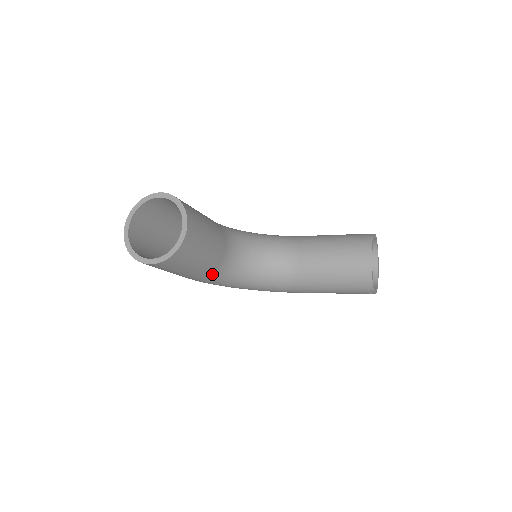
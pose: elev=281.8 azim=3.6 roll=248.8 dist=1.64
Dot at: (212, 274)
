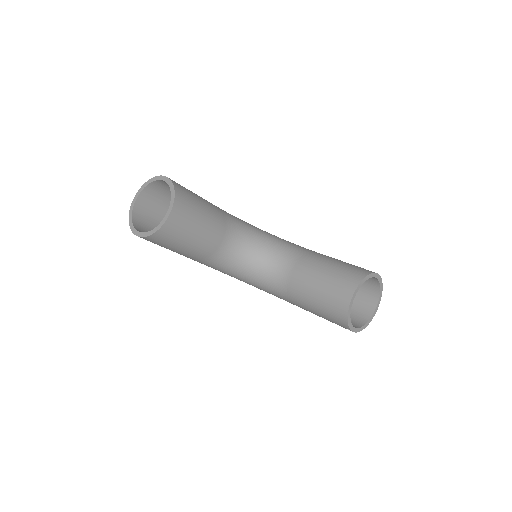
Dot at: (205, 260)
